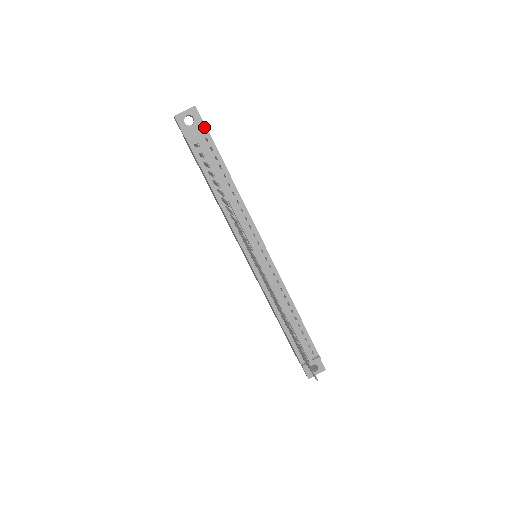
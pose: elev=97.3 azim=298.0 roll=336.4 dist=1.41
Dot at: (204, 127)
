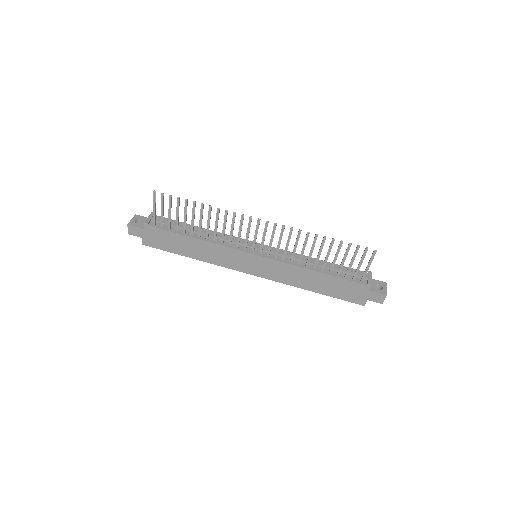
Dot at: occluded
